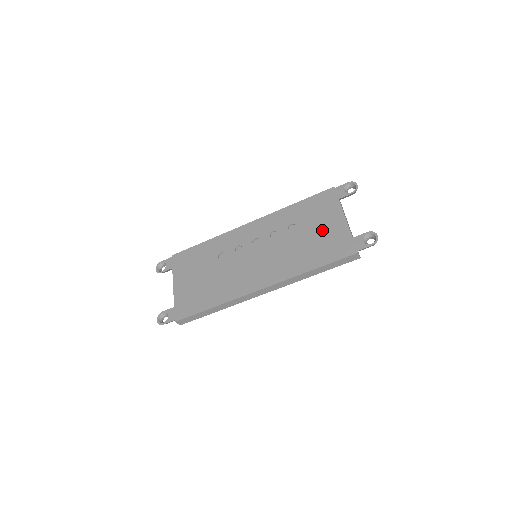
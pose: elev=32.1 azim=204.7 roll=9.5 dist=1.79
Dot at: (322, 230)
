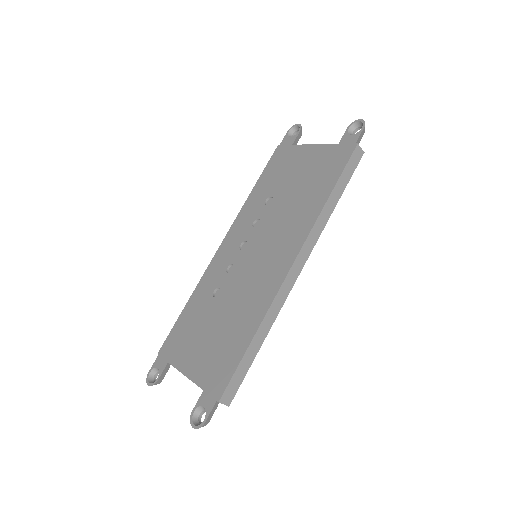
Dot at: (302, 171)
